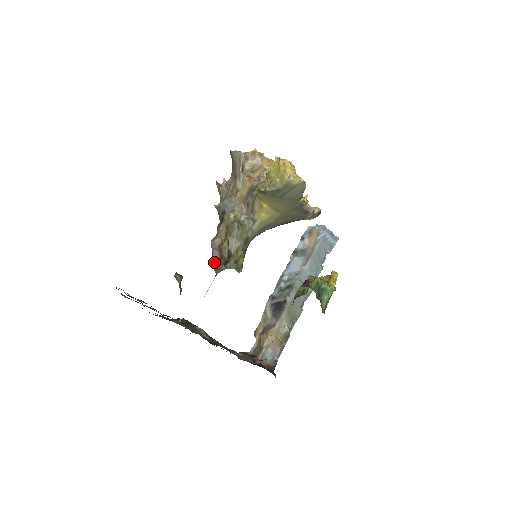
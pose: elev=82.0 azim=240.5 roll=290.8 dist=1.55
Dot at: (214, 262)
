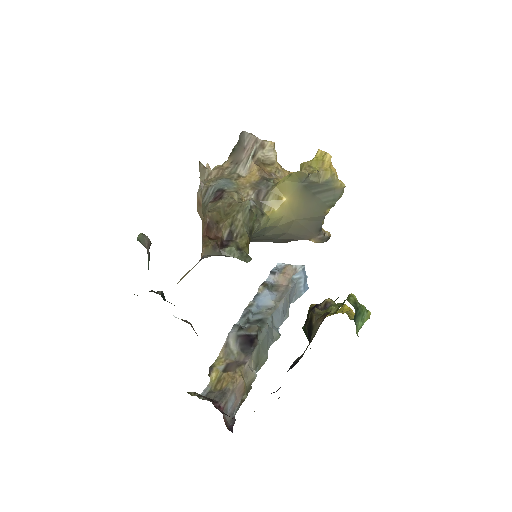
Dot at: (207, 239)
